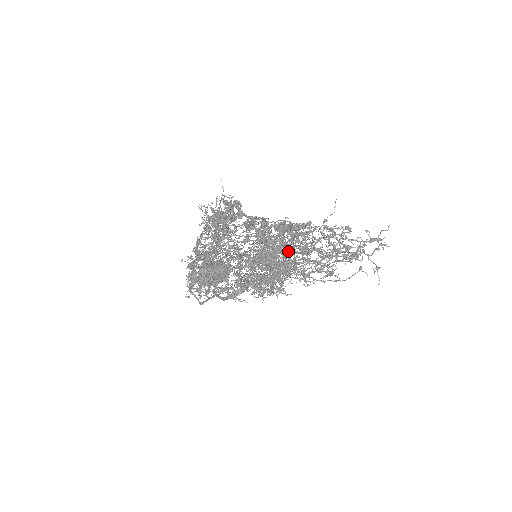
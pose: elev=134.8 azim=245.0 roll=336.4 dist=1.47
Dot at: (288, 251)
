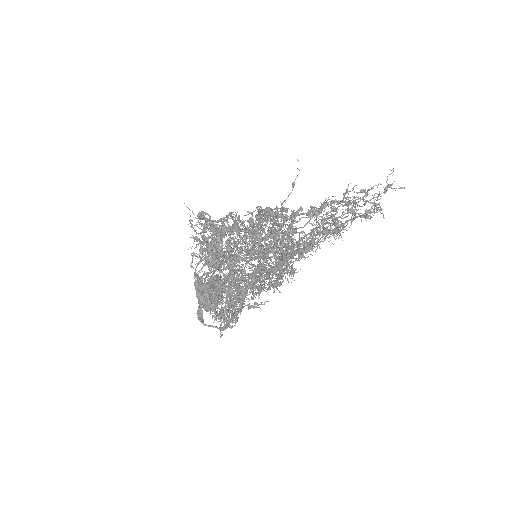
Dot at: (313, 241)
